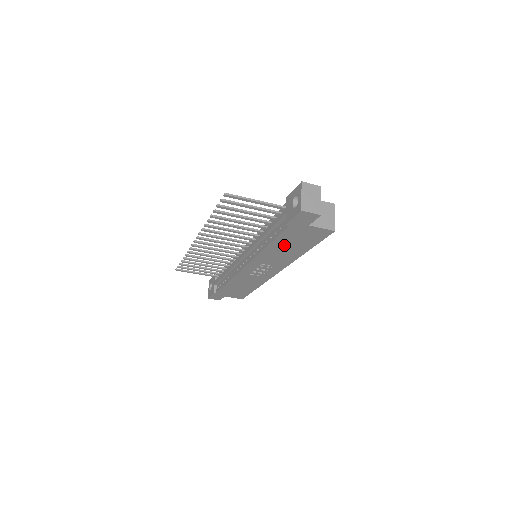
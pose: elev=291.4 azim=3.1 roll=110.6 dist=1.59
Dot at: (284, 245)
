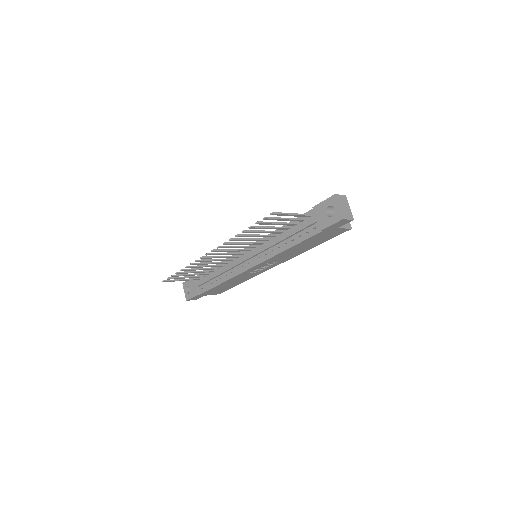
Dot at: (302, 245)
